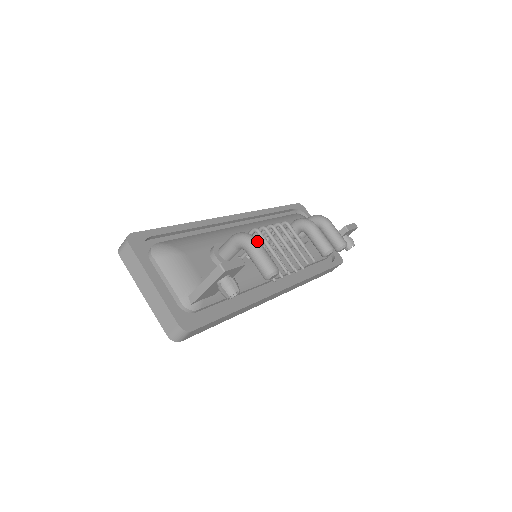
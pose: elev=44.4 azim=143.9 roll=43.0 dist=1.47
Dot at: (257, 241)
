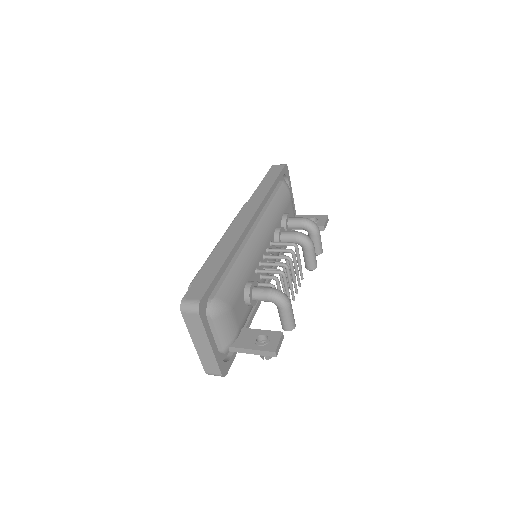
Dot at: (291, 305)
